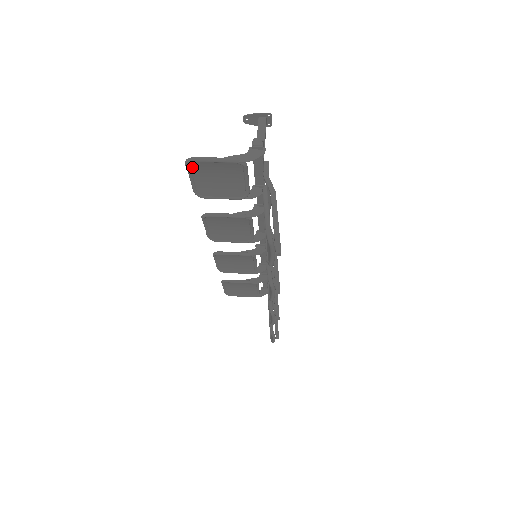
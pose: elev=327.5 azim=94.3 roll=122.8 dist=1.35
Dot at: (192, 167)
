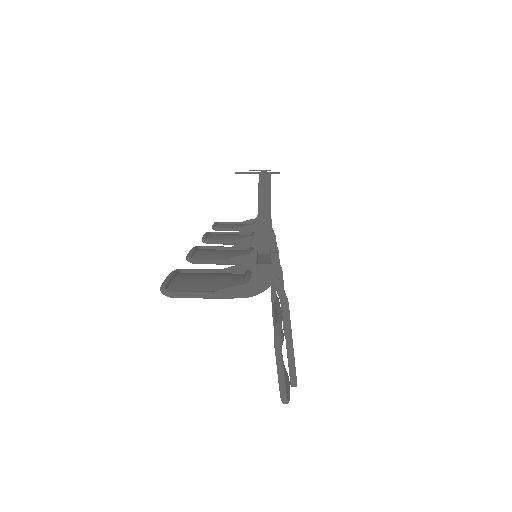
Dot at: (171, 287)
